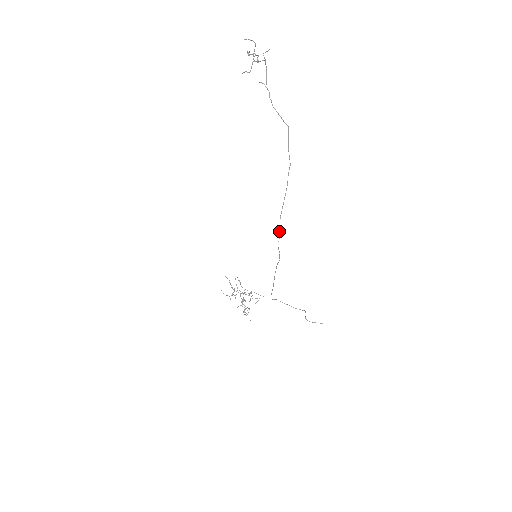
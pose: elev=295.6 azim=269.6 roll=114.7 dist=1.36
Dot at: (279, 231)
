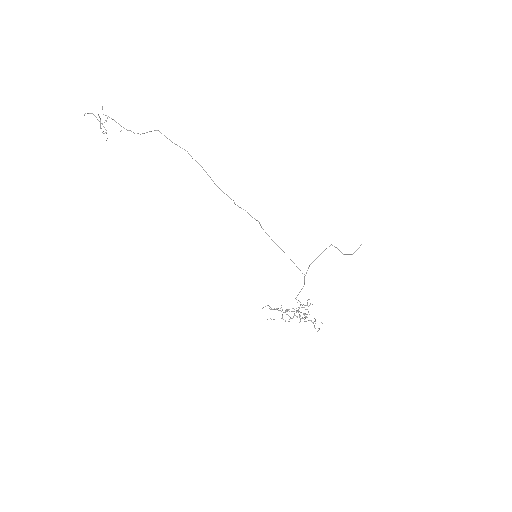
Dot at: occluded
